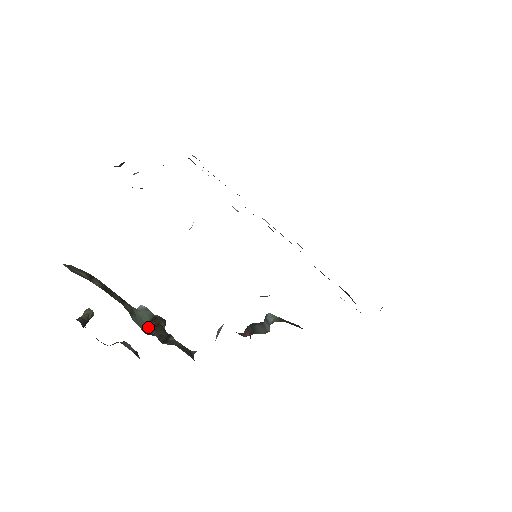
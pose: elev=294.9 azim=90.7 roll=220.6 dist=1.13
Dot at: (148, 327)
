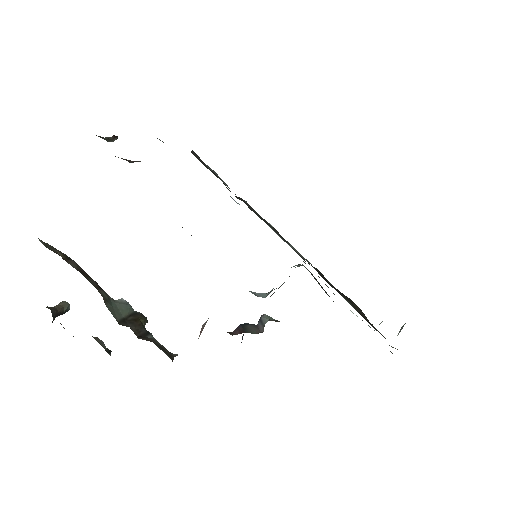
Dot at: (124, 320)
